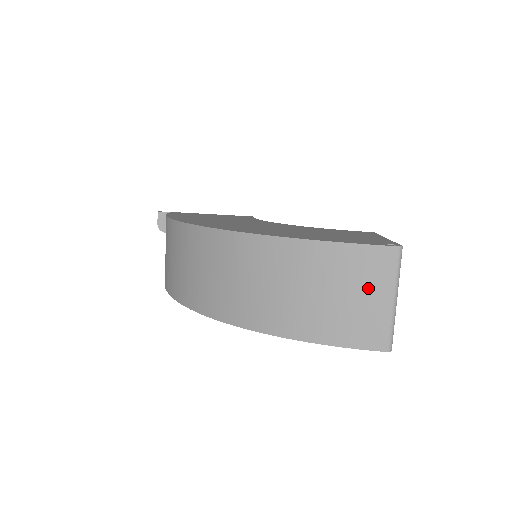
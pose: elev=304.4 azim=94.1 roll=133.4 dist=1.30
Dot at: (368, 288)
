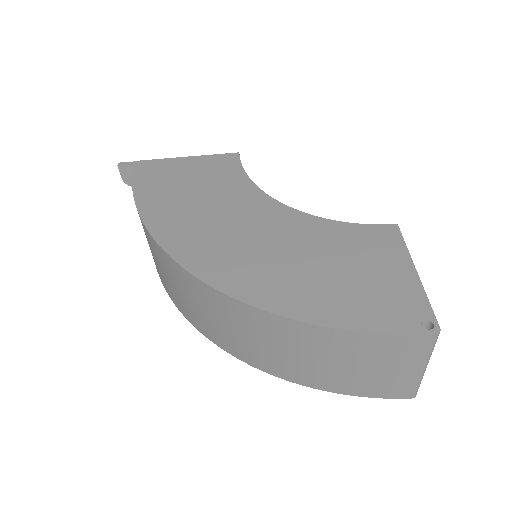
Dot at: (396, 364)
